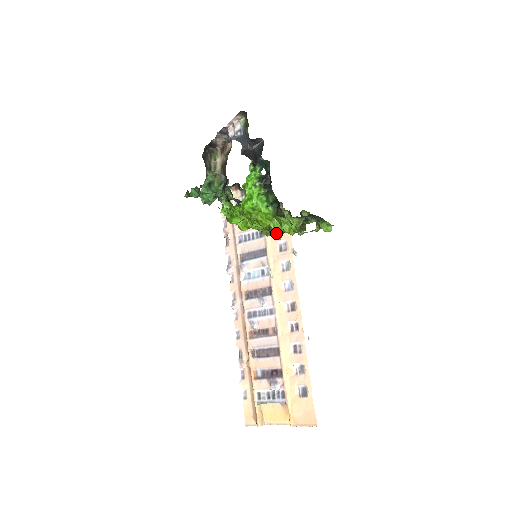
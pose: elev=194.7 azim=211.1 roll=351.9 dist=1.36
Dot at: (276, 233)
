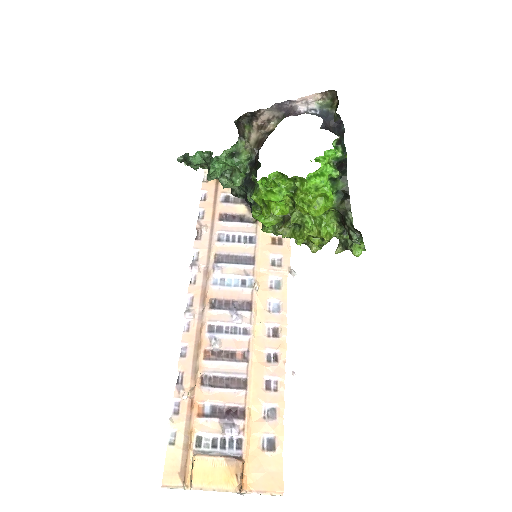
Dot at: (305, 234)
